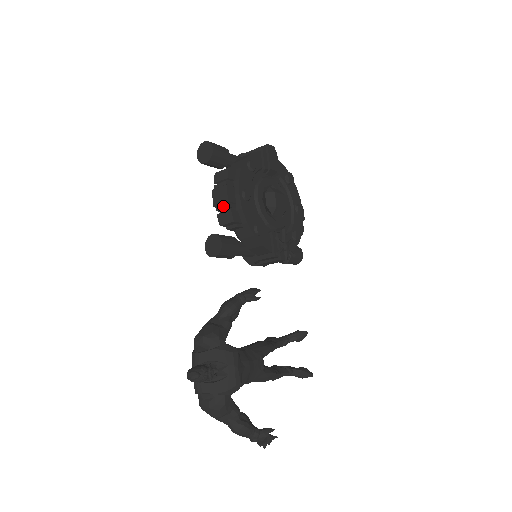
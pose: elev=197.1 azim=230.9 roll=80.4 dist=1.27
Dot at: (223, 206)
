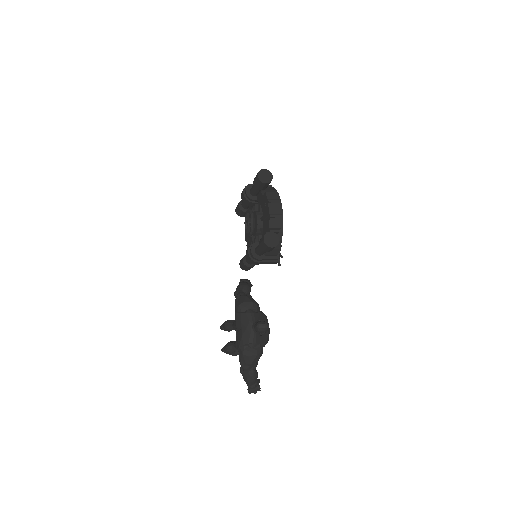
Dot at: (277, 216)
